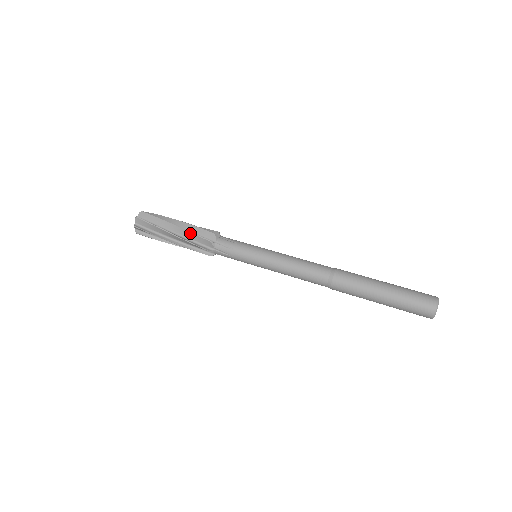
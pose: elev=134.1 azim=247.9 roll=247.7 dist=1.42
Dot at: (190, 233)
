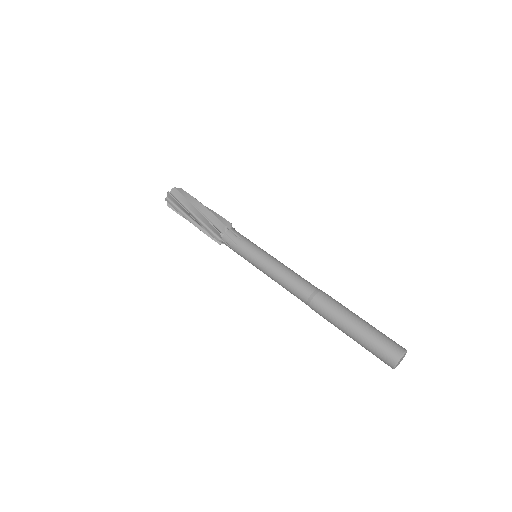
Dot at: (205, 219)
